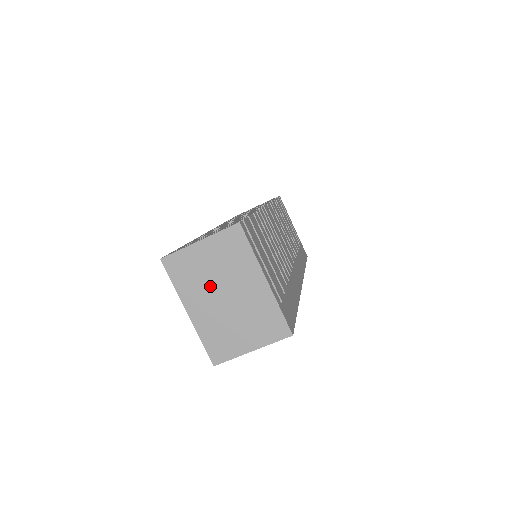
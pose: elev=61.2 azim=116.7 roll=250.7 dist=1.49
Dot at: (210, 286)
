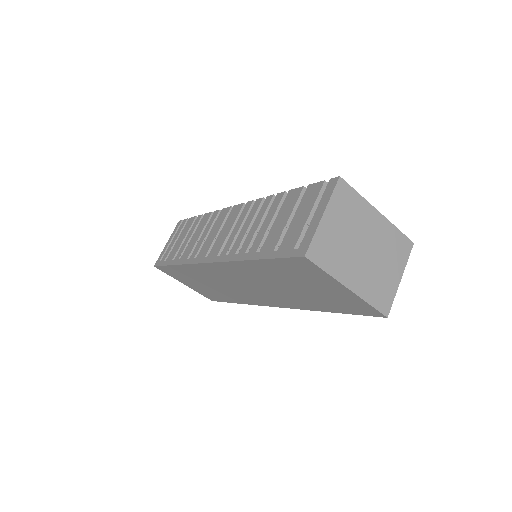
Dot at: (350, 249)
